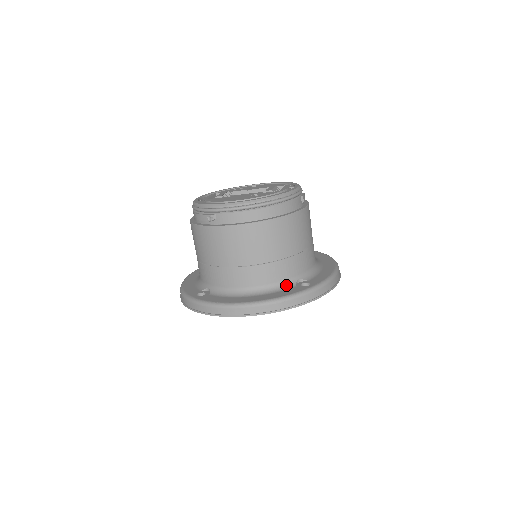
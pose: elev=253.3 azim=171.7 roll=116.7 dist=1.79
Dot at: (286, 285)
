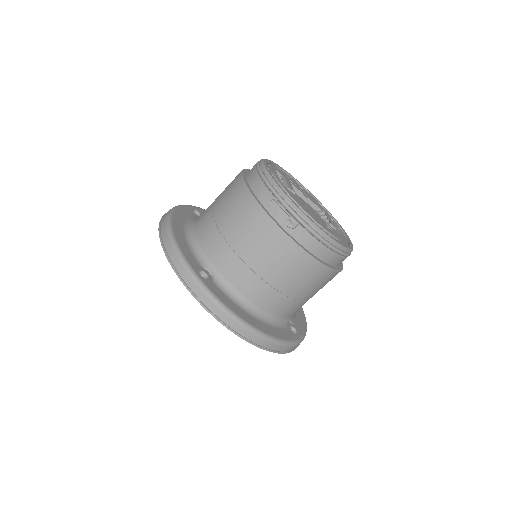
Dot at: (282, 322)
